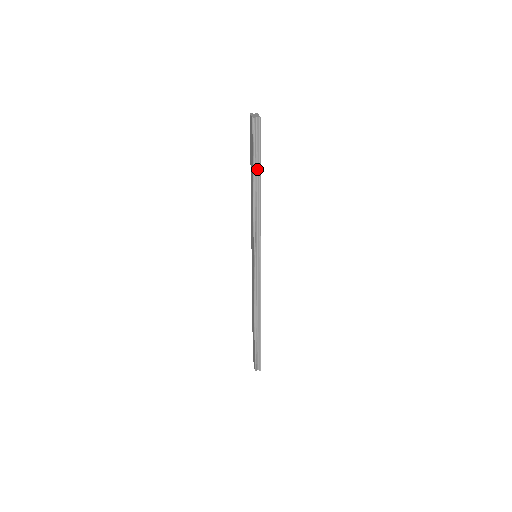
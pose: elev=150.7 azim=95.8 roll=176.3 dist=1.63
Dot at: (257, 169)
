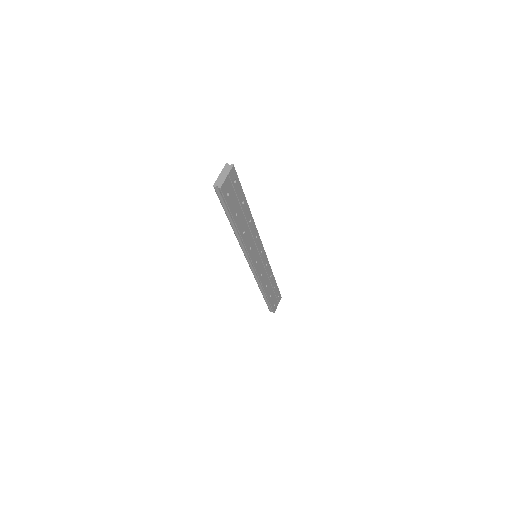
Dot at: (231, 217)
